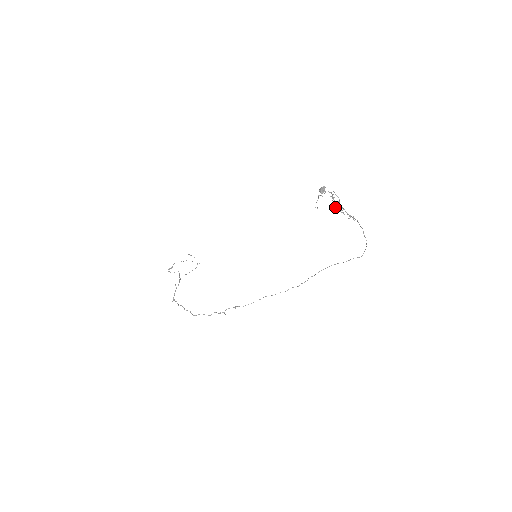
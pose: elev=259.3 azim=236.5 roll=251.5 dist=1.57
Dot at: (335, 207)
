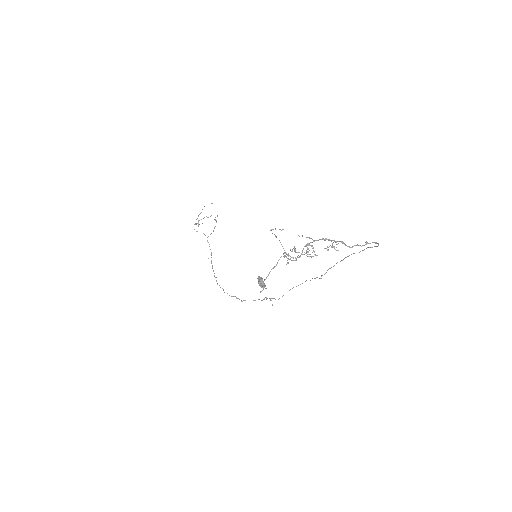
Dot at: occluded
